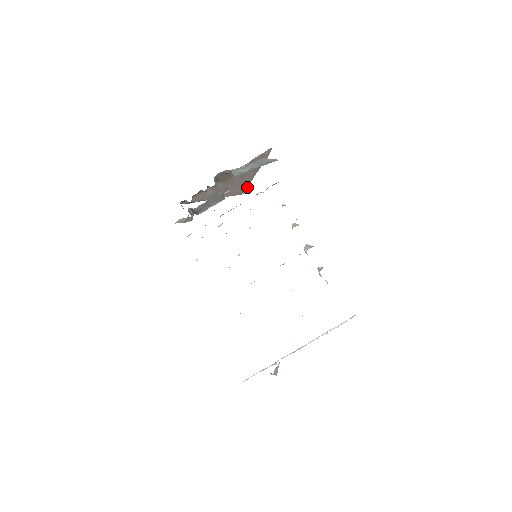
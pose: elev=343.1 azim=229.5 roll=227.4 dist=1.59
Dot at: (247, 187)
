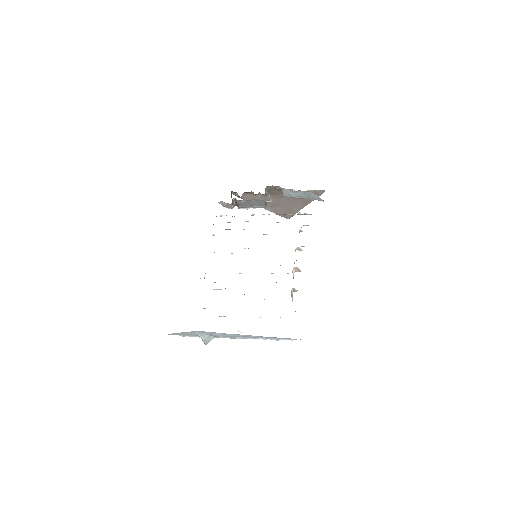
Dot at: occluded
